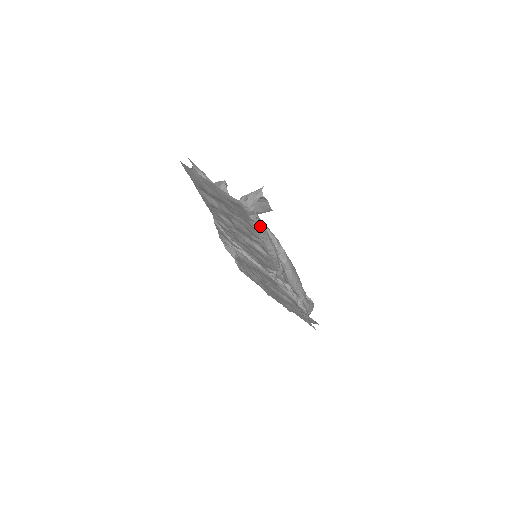
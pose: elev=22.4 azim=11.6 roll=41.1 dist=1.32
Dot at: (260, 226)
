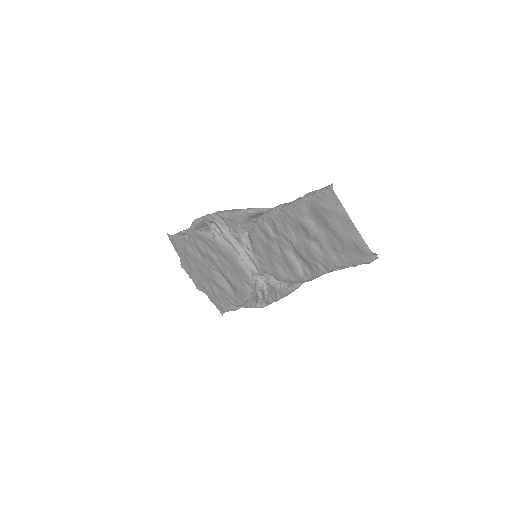
Dot at: (348, 267)
